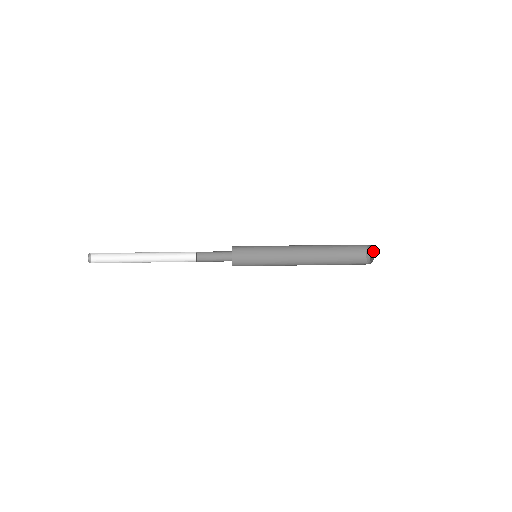
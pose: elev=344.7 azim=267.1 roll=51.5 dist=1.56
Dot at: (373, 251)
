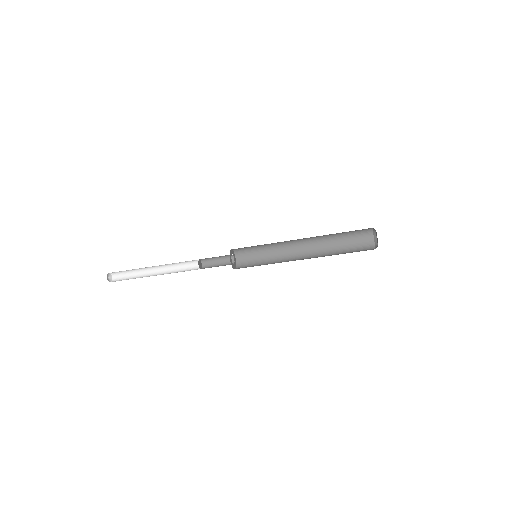
Dot at: (375, 231)
